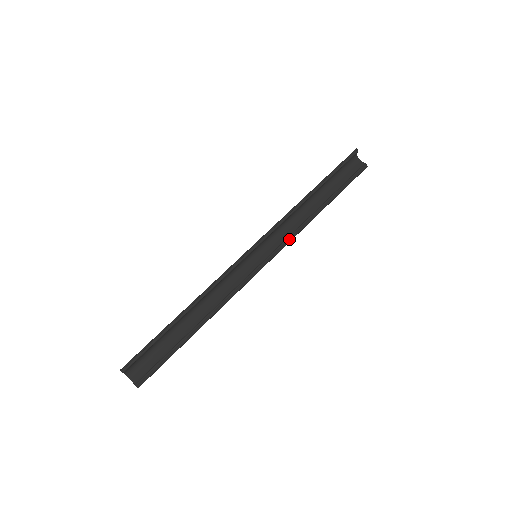
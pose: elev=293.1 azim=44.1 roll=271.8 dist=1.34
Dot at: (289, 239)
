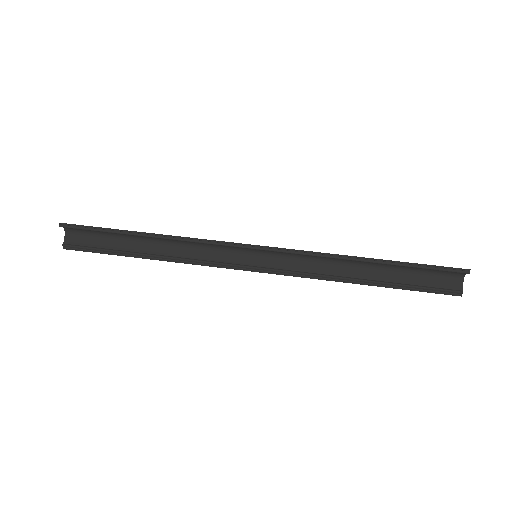
Dot at: (301, 274)
